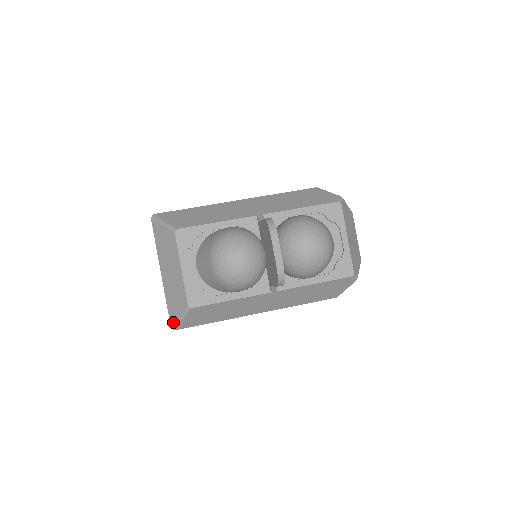
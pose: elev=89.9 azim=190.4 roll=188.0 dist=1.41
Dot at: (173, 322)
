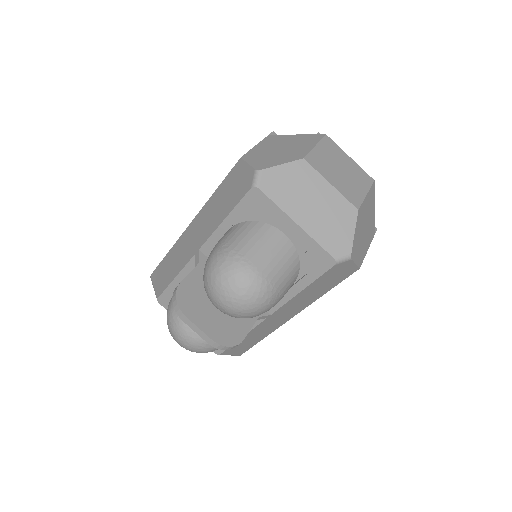
Dot at: occluded
